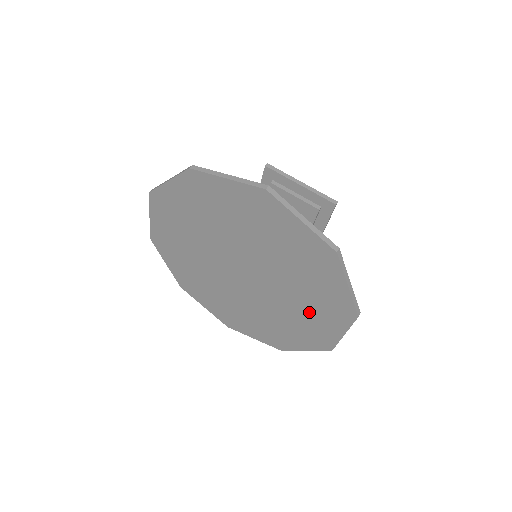
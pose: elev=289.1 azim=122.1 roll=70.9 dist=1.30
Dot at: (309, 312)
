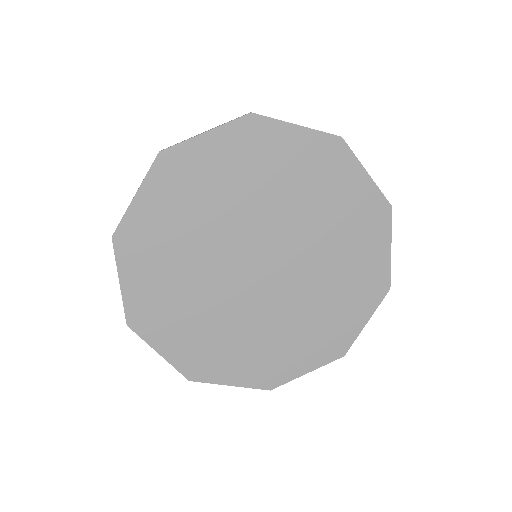
Dot at: (348, 252)
